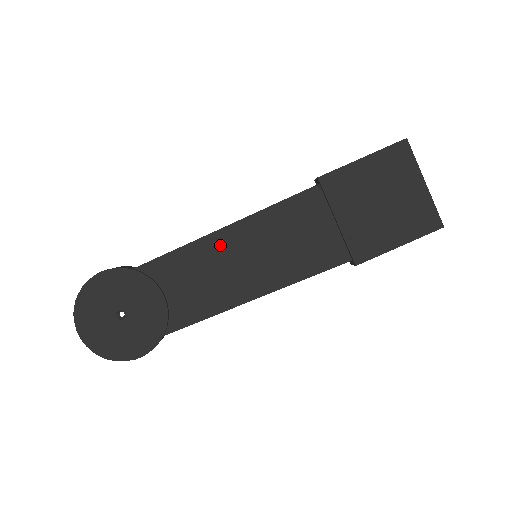
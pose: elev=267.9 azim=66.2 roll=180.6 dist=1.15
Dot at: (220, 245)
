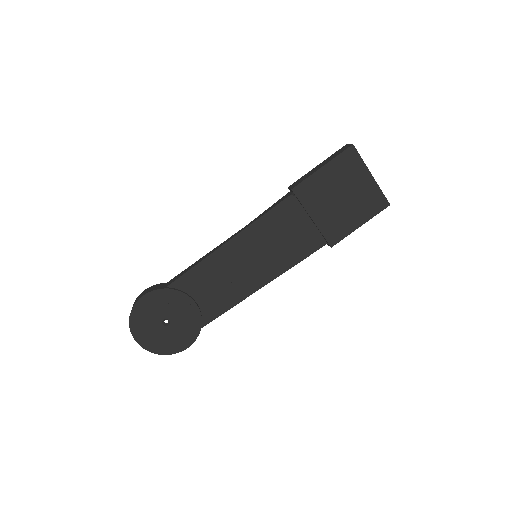
Dot at: (228, 255)
